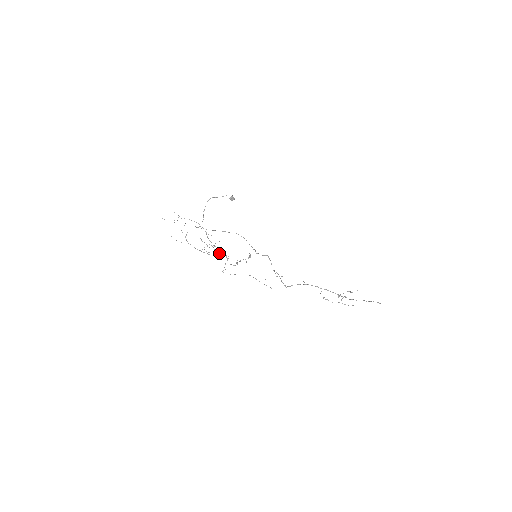
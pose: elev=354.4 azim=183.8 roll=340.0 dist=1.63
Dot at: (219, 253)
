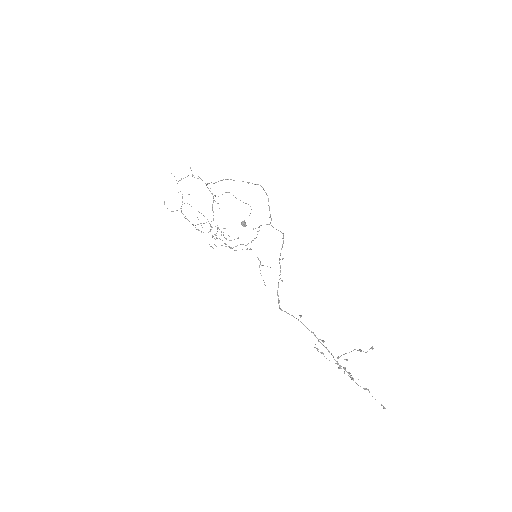
Dot at: occluded
